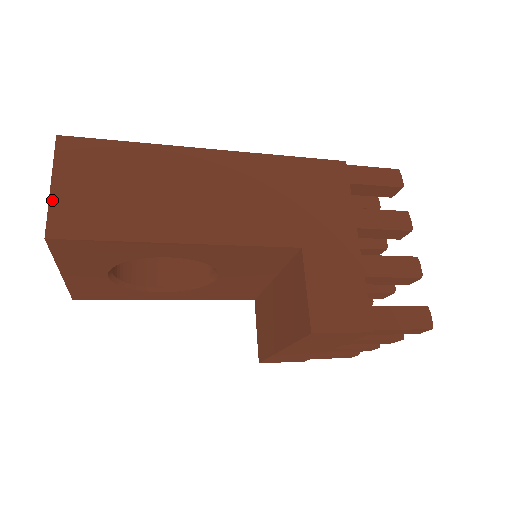
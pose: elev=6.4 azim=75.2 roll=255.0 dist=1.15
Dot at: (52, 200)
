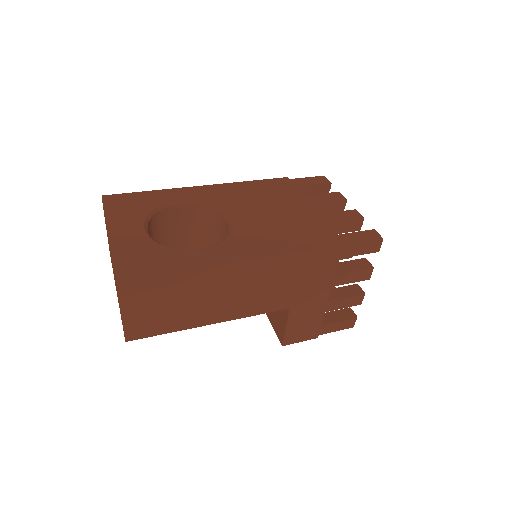
Dot at: (125, 322)
